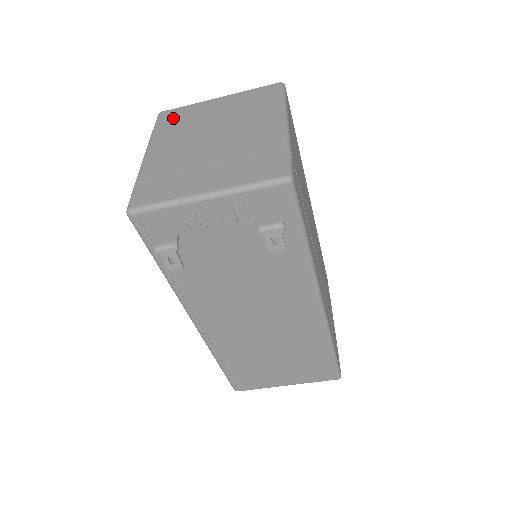
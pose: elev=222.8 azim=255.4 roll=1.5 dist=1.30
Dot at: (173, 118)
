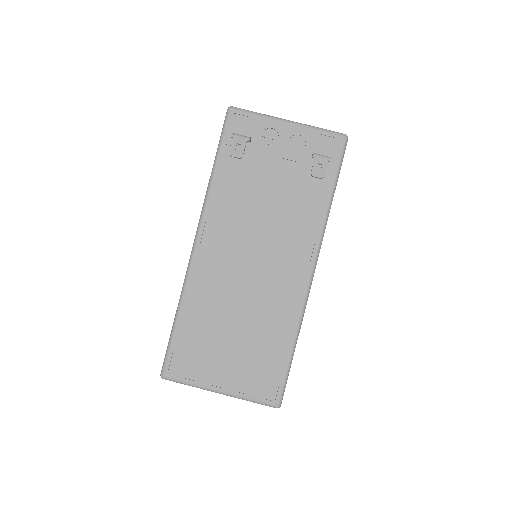
Dot at: occluded
